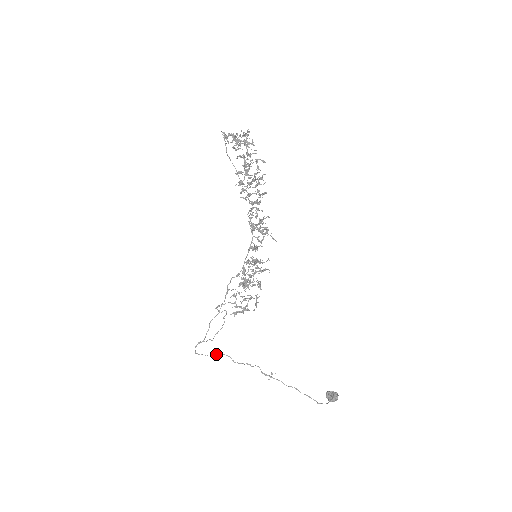
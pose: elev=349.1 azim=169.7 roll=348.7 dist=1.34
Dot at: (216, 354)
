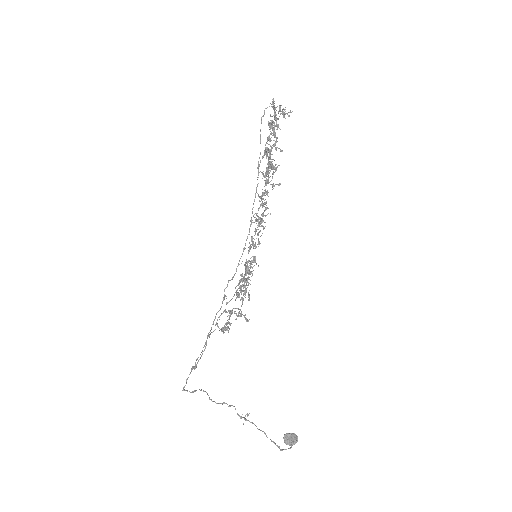
Dot at: occluded
